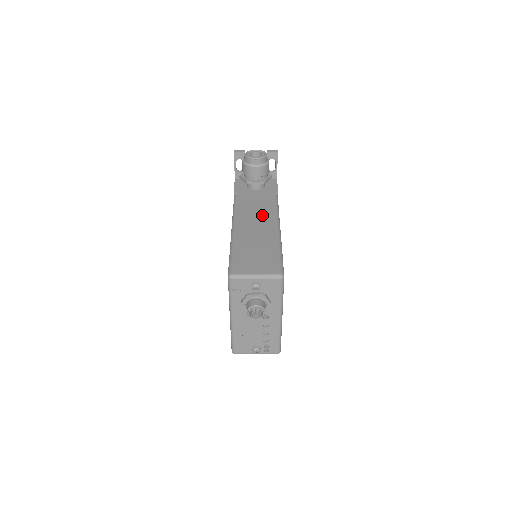
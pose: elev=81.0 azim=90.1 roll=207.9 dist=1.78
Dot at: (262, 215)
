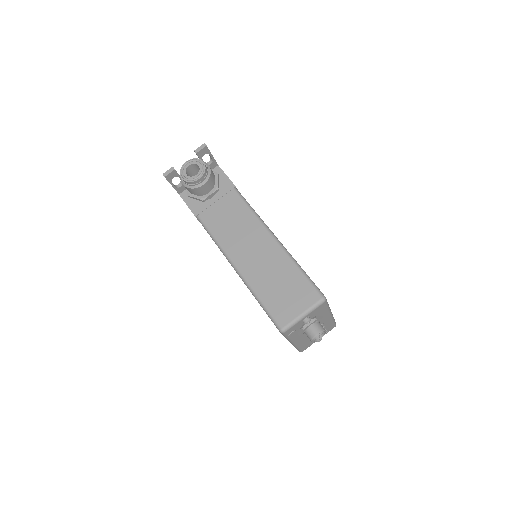
Dot at: (247, 231)
